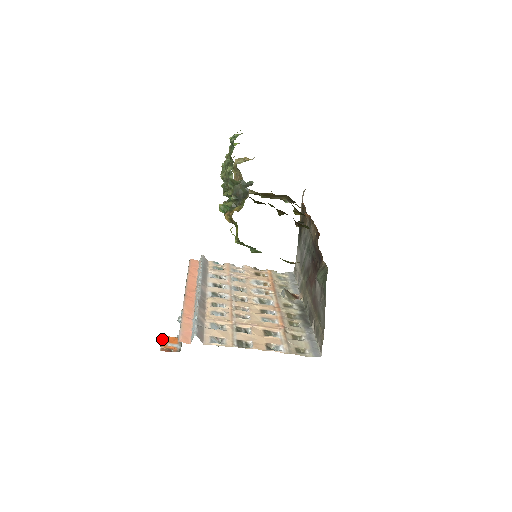
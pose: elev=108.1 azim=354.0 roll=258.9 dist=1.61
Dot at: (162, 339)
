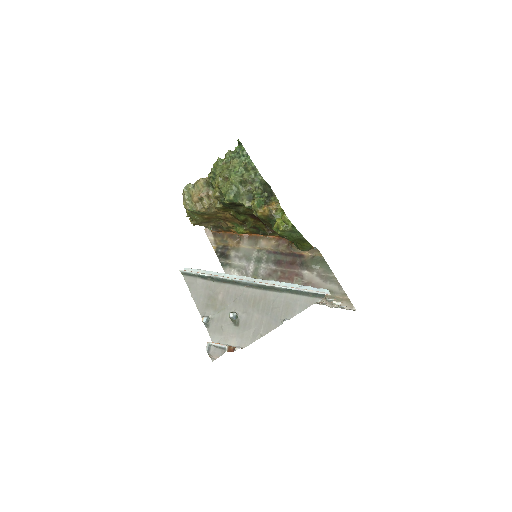
Dot at: (216, 343)
